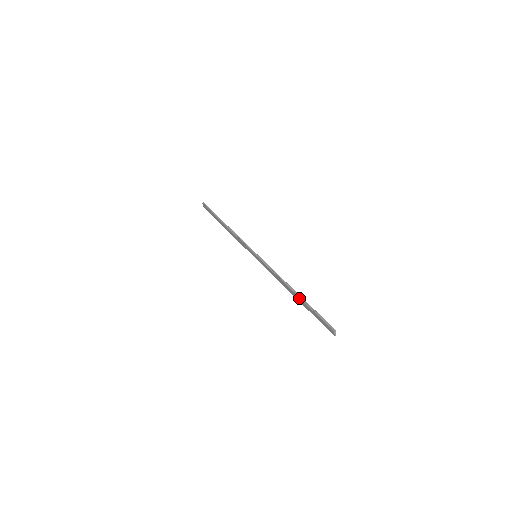
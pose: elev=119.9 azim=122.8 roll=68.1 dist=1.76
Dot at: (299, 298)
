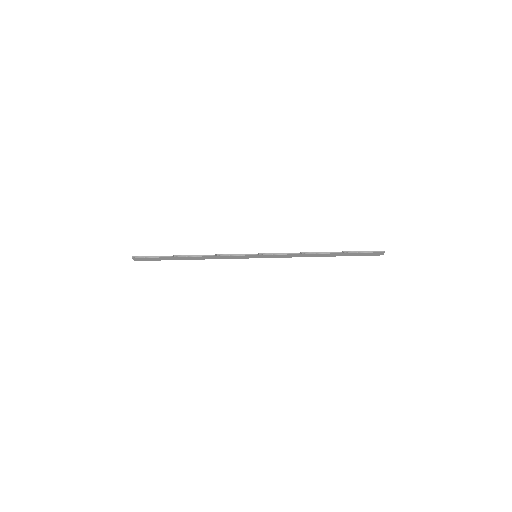
Dot at: (334, 254)
